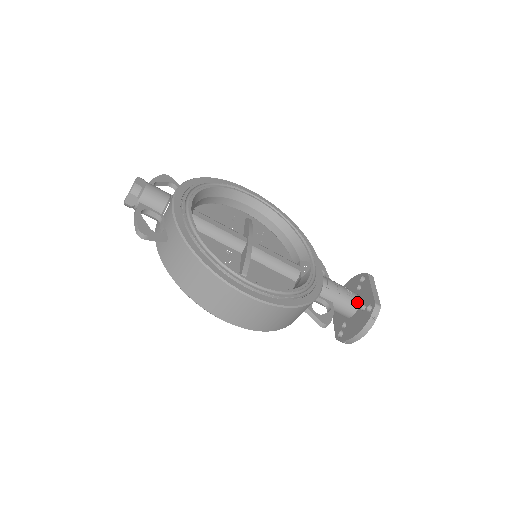
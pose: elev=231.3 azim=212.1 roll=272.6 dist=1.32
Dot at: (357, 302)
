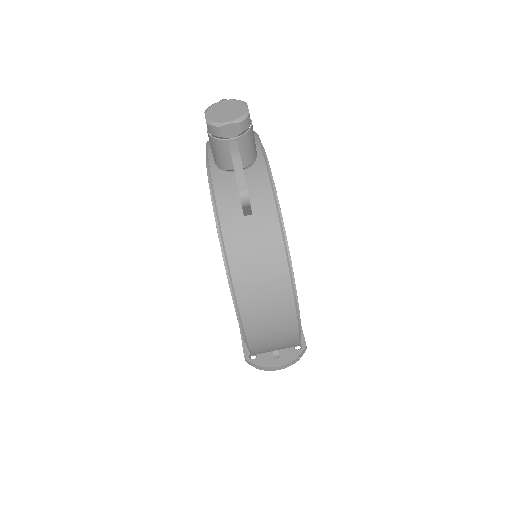
Dot at: occluded
